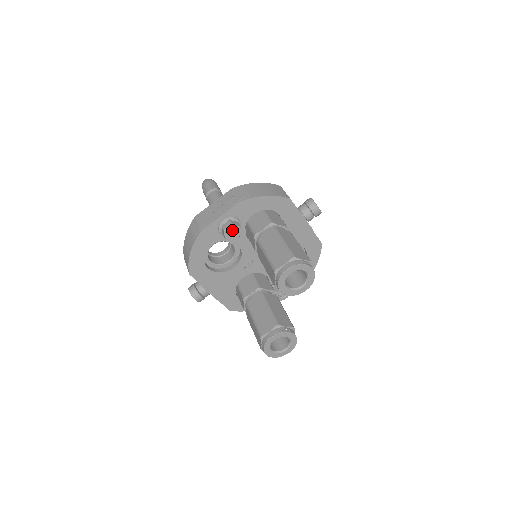
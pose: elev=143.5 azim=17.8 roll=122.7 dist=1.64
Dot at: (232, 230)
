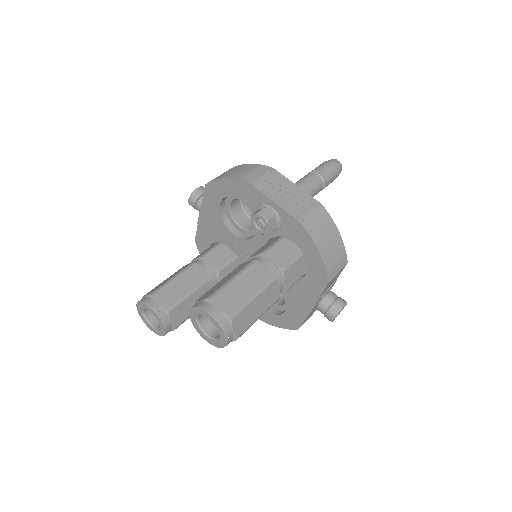
Dot at: (262, 222)
